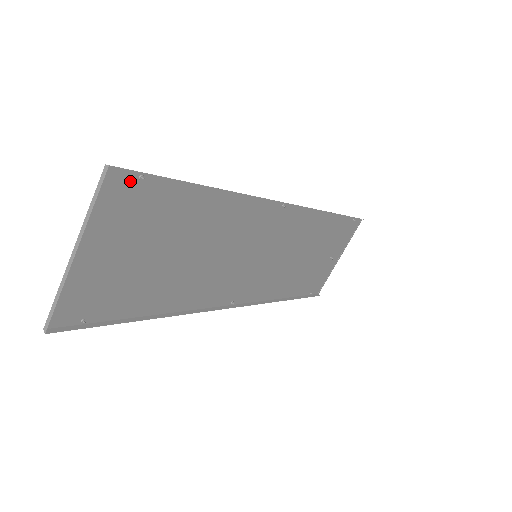
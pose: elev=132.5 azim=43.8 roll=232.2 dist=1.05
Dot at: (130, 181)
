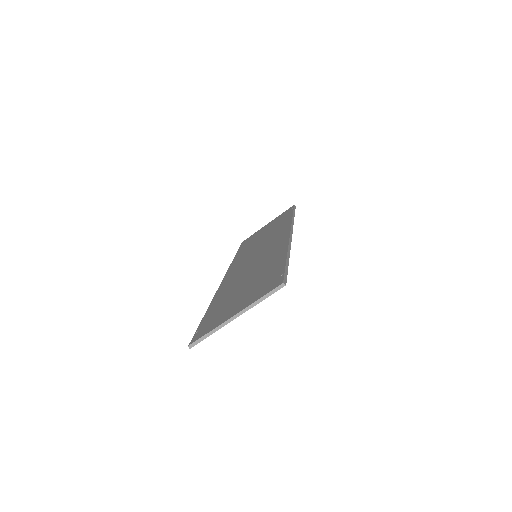
Dot at: (278, 279)
